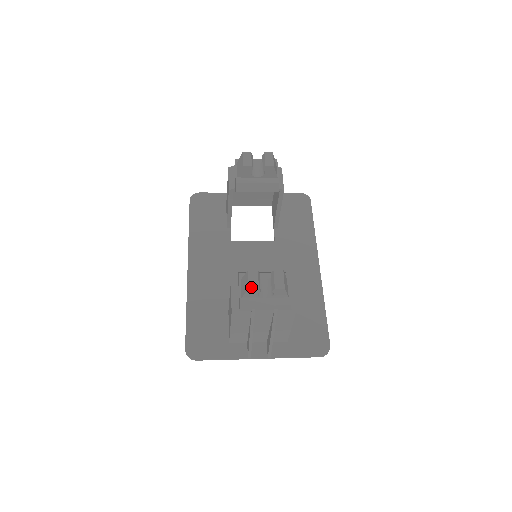
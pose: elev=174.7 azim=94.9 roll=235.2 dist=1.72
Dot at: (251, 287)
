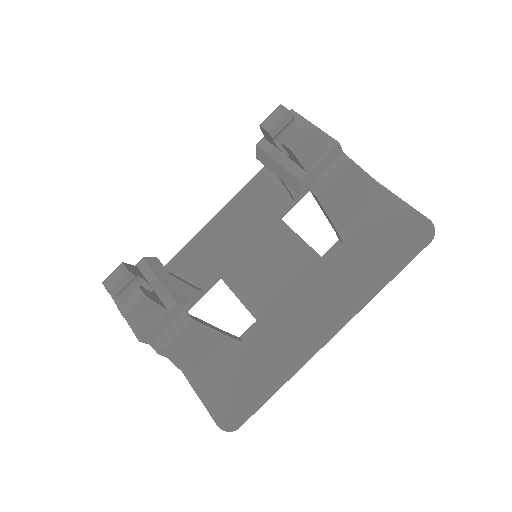
Dot at: (105, 282)
